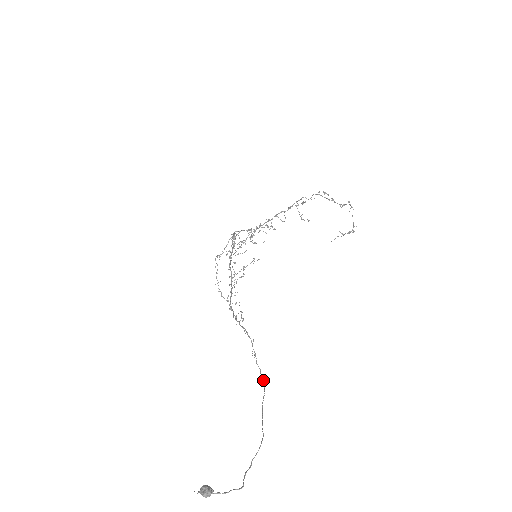
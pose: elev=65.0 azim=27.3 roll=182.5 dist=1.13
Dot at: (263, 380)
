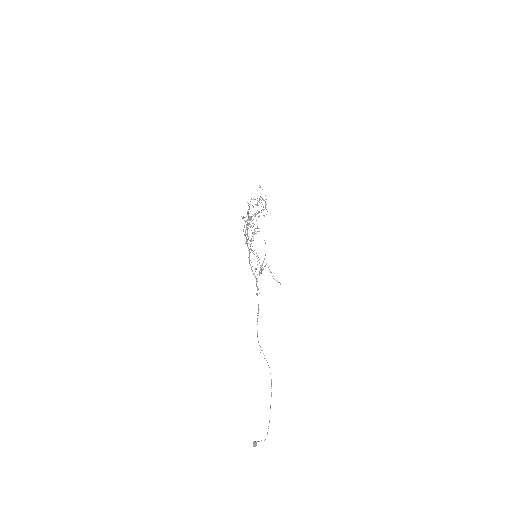
Dot at: occluded
